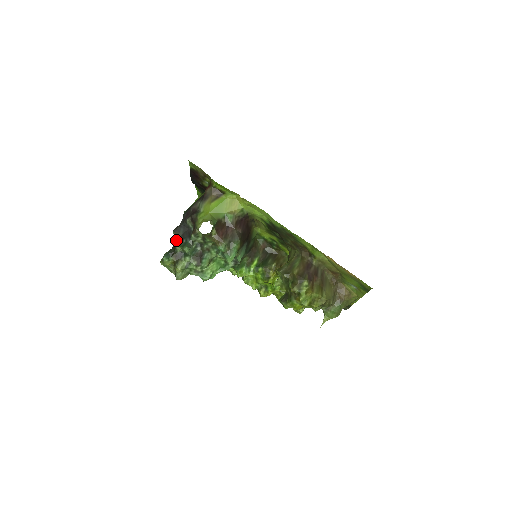
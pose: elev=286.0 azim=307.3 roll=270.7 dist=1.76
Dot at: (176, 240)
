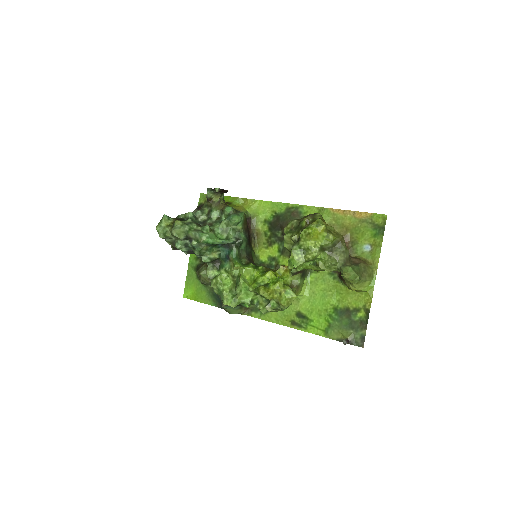
Dot at: occluded
